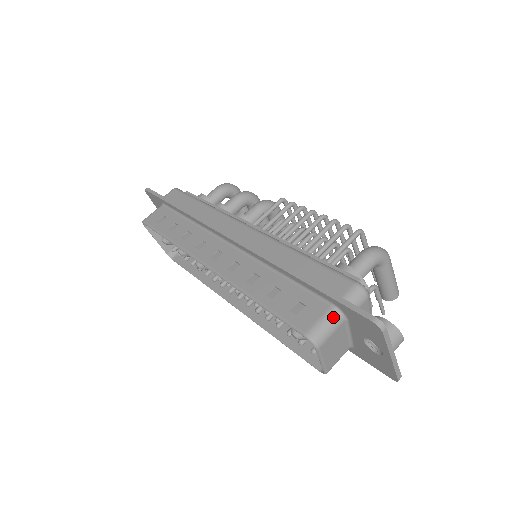
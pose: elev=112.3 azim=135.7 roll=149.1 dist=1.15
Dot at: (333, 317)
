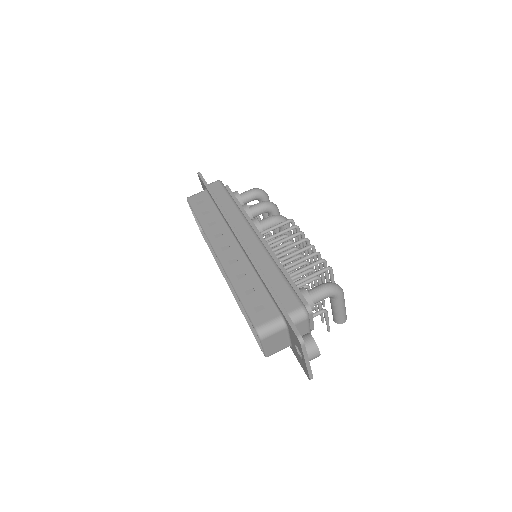
Dot at: (278, 323)
